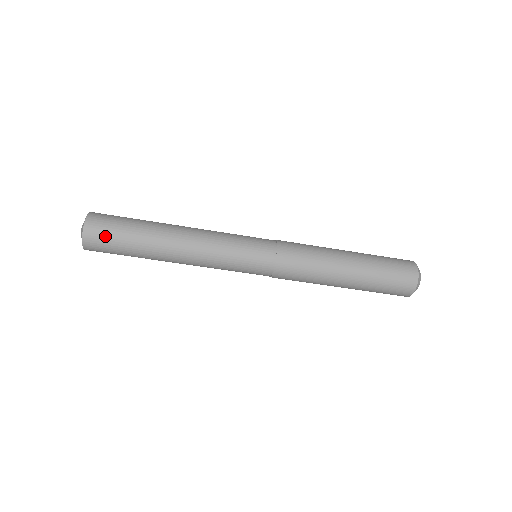
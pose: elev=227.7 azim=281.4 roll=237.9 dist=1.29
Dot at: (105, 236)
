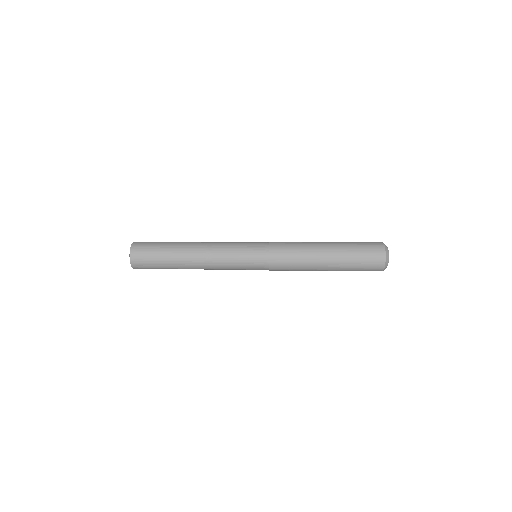
Dot at: (145, 263)
